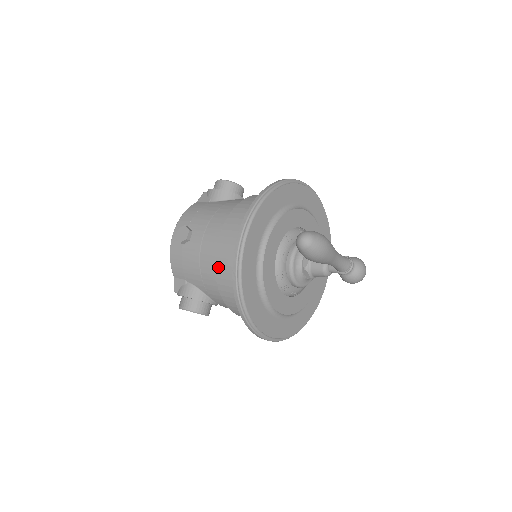
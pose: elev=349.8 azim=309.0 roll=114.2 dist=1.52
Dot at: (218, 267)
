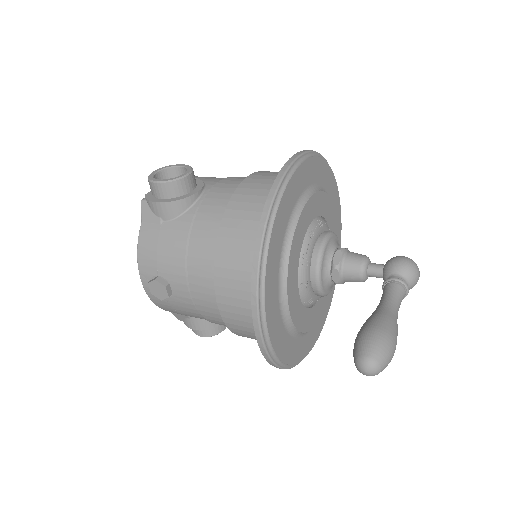
Dot at: (233, 330)
